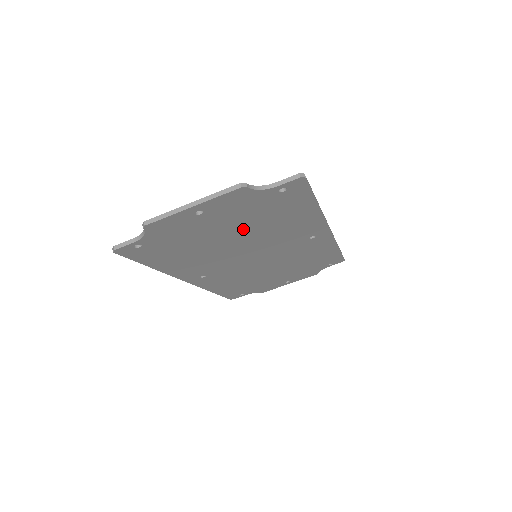
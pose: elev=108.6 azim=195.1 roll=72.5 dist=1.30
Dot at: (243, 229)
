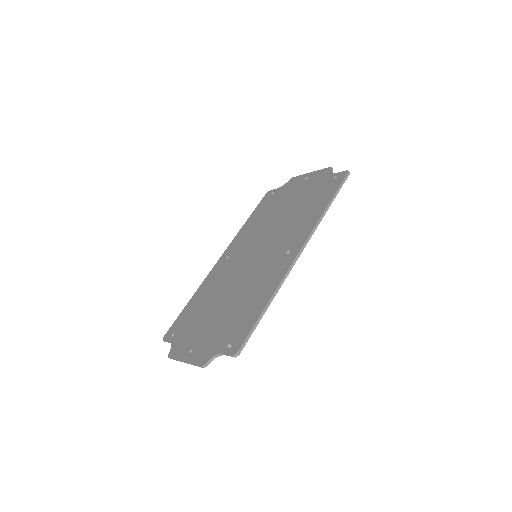
Dot at: occluded
